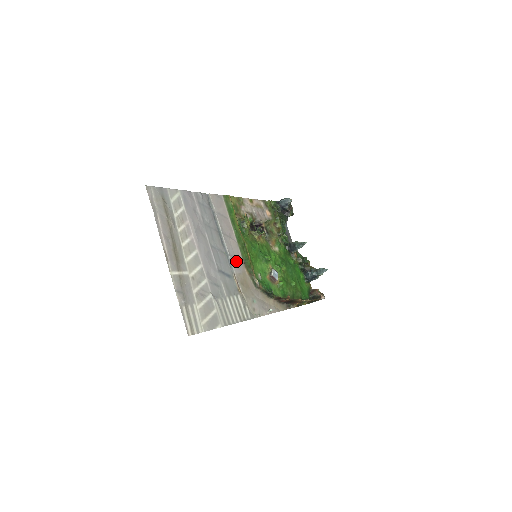
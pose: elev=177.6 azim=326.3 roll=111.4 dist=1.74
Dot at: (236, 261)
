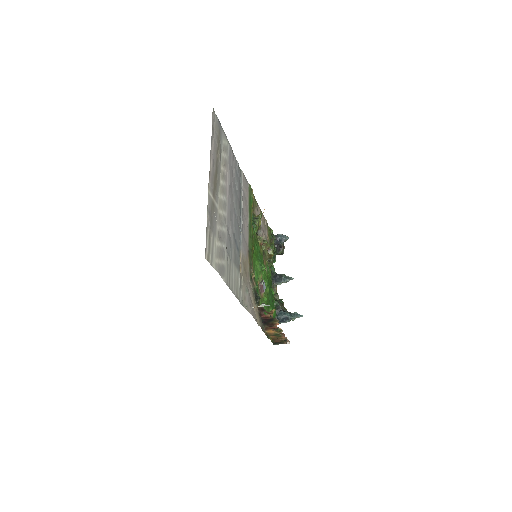
Dot at: (244, 243)
